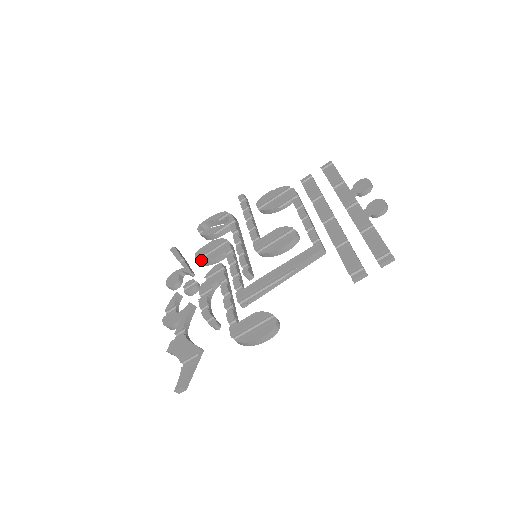
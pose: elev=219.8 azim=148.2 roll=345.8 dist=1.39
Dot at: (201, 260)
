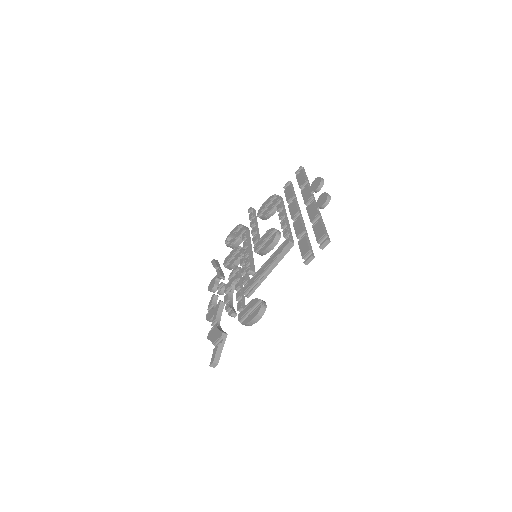
Dot at: (226, 266)
